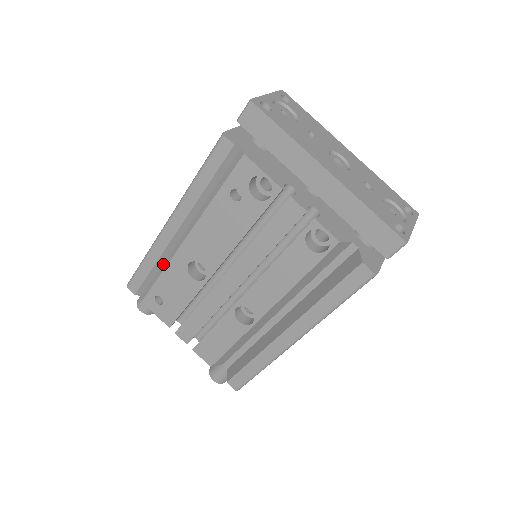
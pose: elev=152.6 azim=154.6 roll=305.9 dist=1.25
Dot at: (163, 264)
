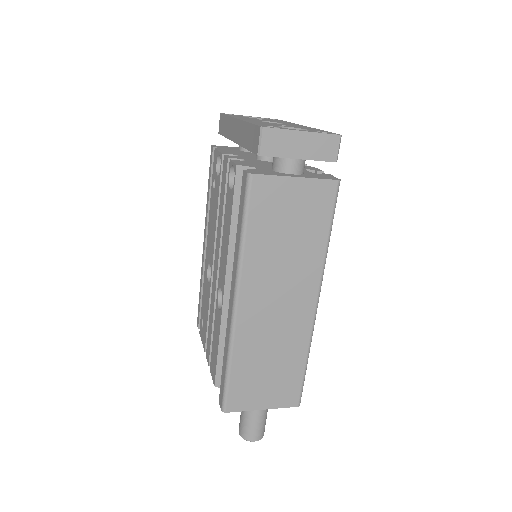
Dot at: occluded
